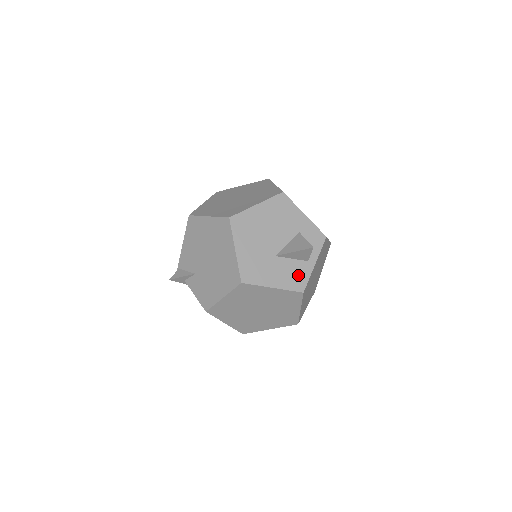
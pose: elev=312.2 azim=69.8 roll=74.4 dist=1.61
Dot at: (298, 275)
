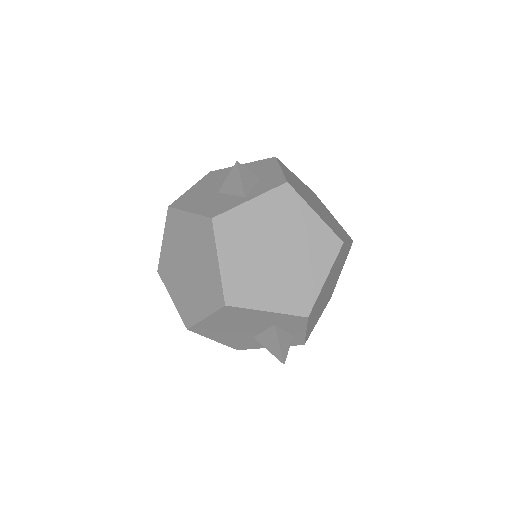
Dot at: (223, 206)
